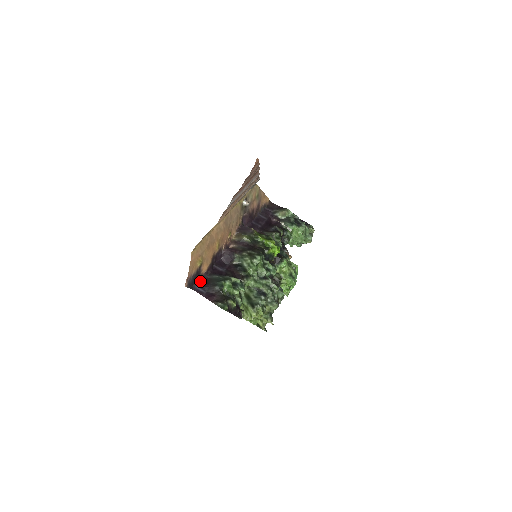
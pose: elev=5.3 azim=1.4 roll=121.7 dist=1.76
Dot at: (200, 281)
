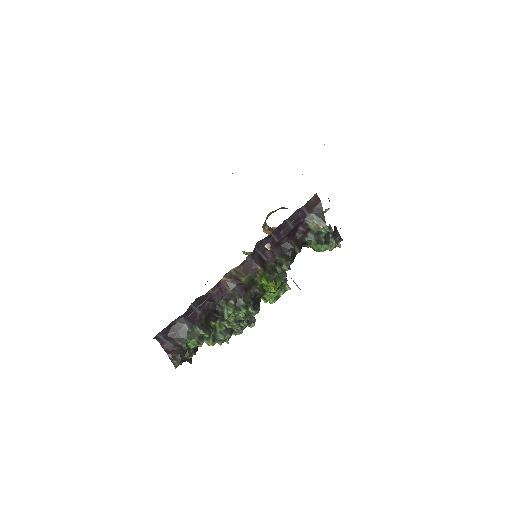
Dot at: (166, 328)
